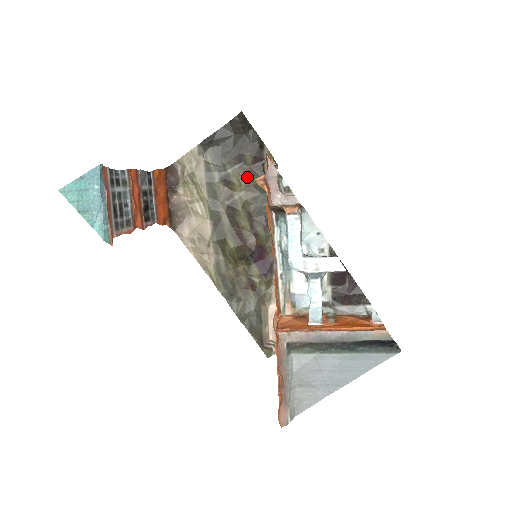
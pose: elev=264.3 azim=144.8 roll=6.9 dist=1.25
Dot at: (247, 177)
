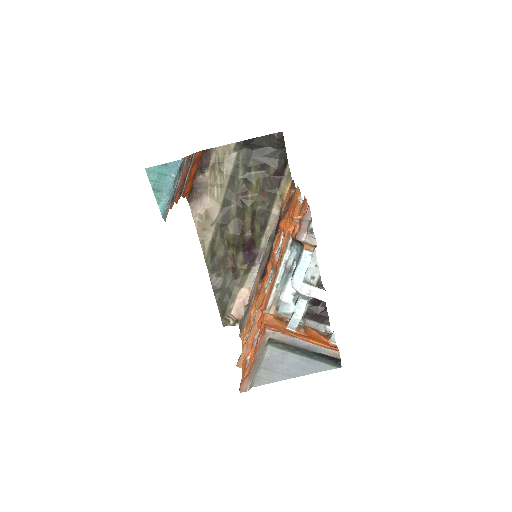
Dot at: (264, 183)
